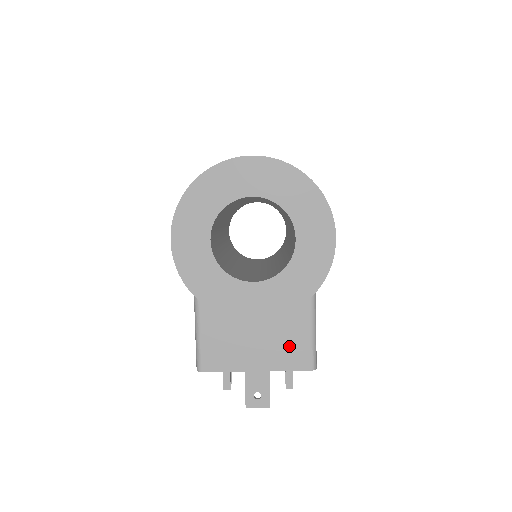
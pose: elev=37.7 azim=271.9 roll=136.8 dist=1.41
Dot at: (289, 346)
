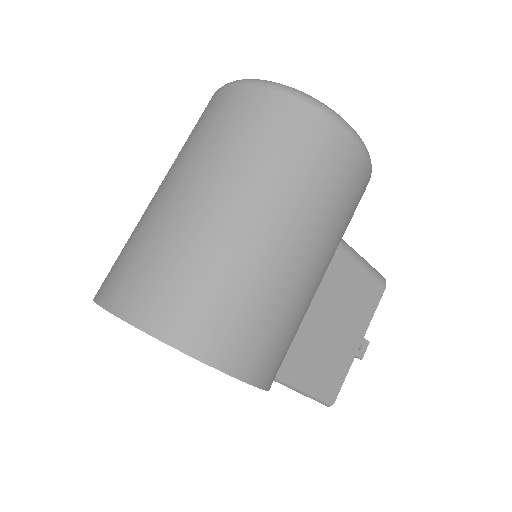
Dot at: occluded
